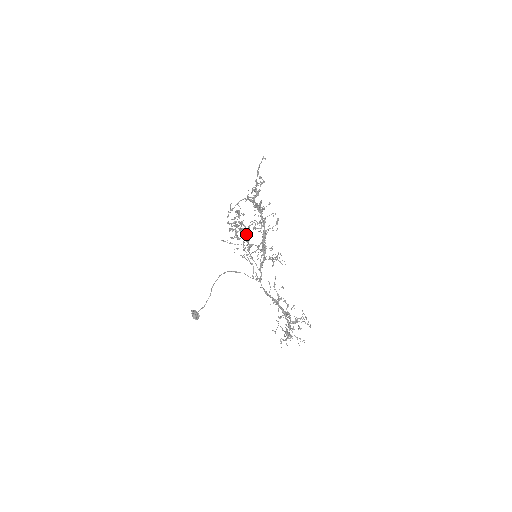
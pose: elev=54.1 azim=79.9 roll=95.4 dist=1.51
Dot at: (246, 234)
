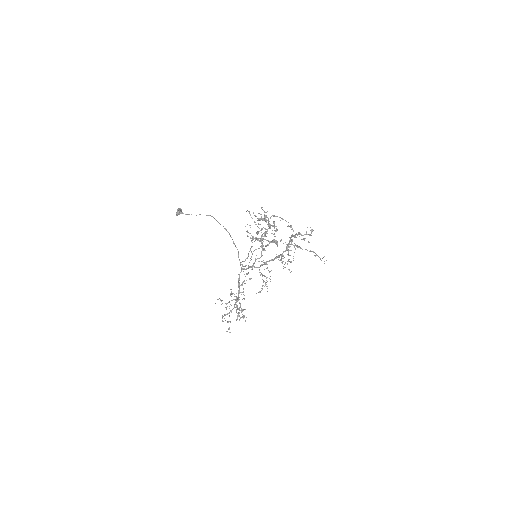
Dot at: (265, 236)
